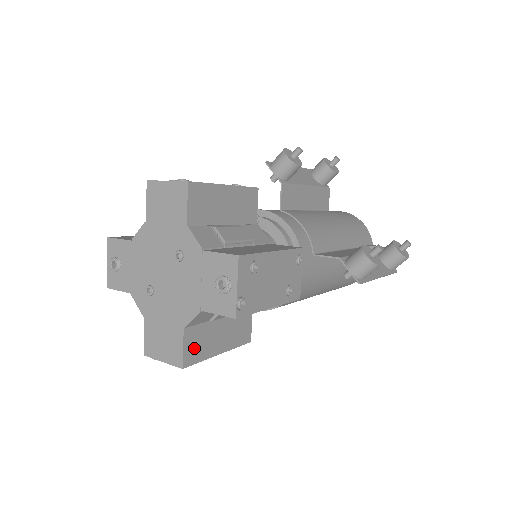
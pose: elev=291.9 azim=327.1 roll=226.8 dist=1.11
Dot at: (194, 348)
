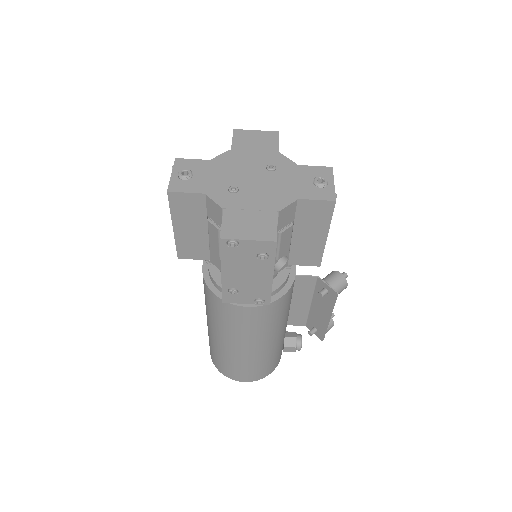
Dot at: occluded
